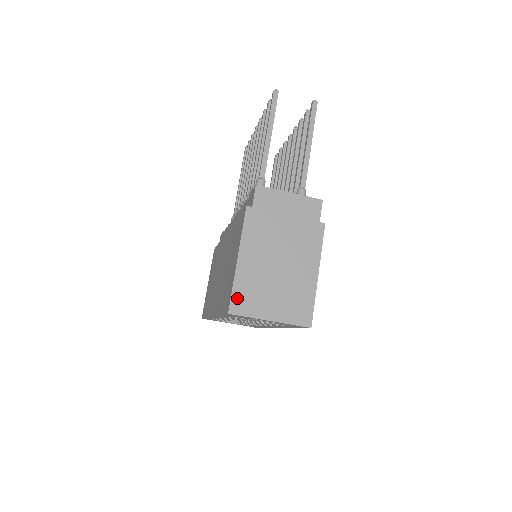
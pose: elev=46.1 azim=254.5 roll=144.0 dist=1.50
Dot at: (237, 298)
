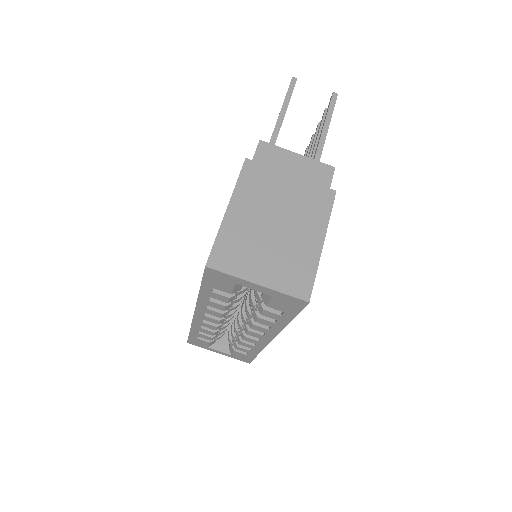
Dot at: (219, 251)
